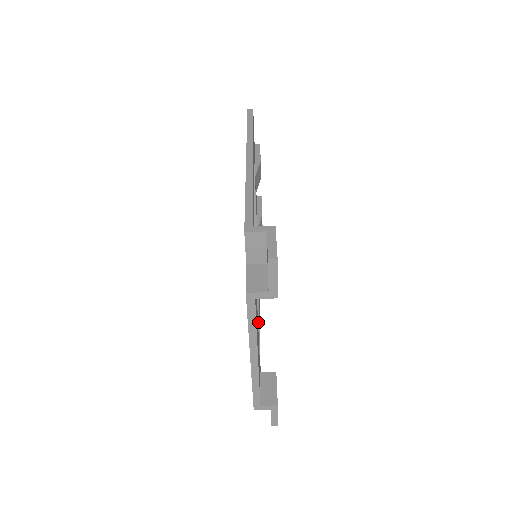
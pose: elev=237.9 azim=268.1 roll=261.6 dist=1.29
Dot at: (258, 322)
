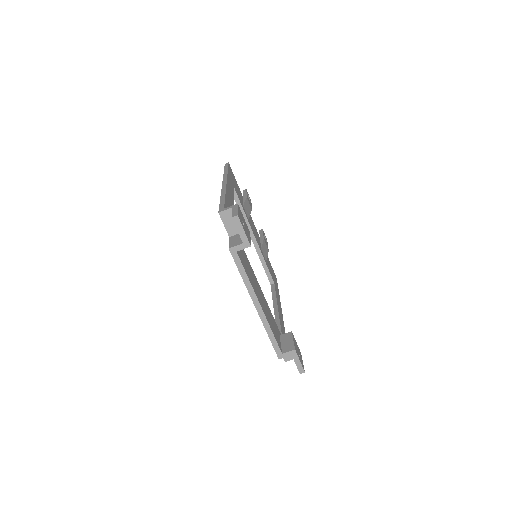
Dot at: (277, 311)
